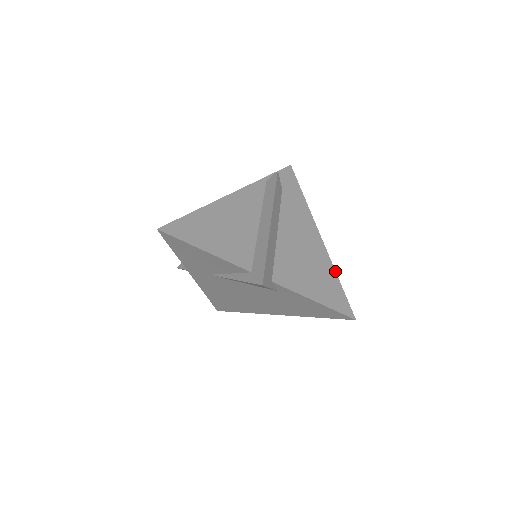
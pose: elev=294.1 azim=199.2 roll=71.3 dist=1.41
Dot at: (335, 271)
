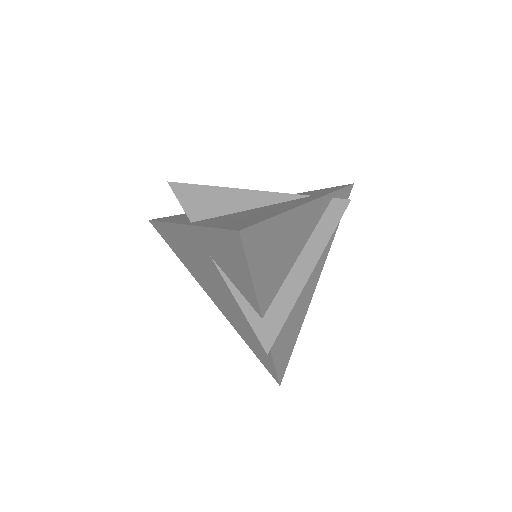
Dot at: occluded
